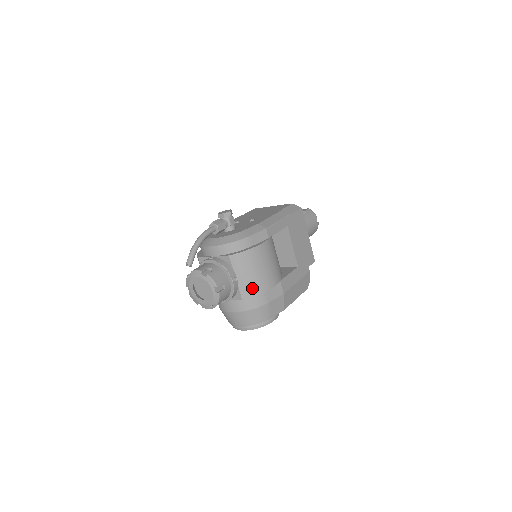
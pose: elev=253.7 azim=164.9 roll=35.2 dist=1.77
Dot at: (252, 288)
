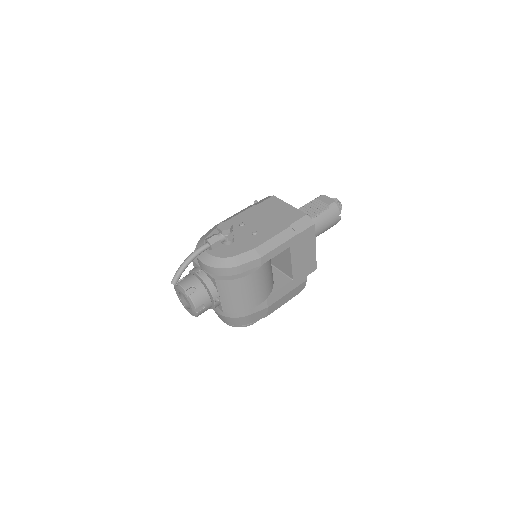
Dot at: (233, 307)
